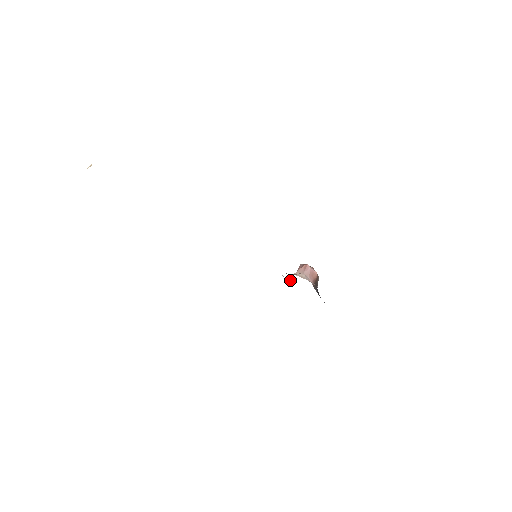
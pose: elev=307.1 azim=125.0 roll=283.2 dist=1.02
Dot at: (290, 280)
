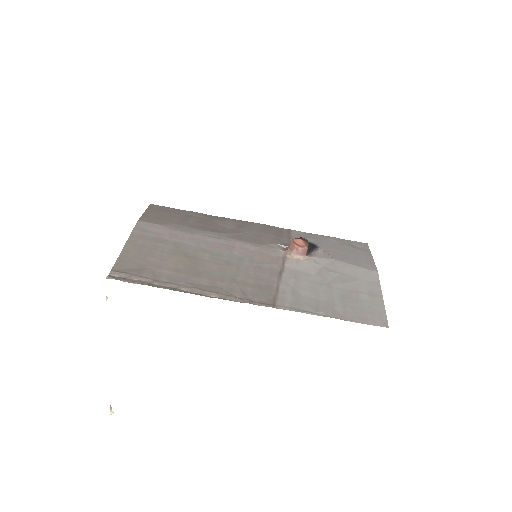
Dot at: (286, 247)
